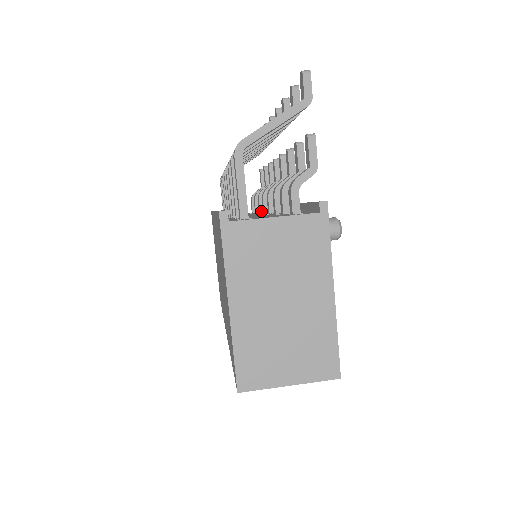
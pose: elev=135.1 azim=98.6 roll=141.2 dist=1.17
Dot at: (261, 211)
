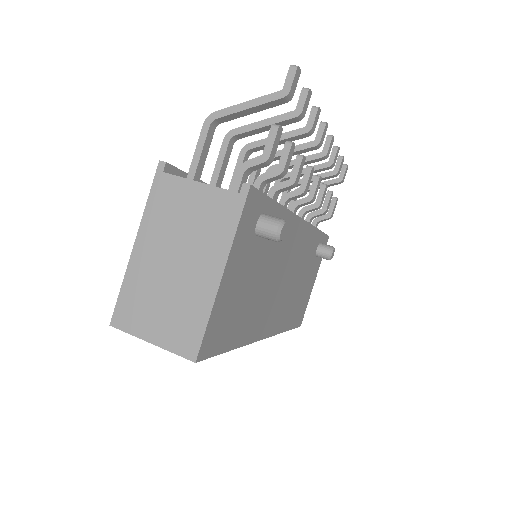
Dot at: occluded
